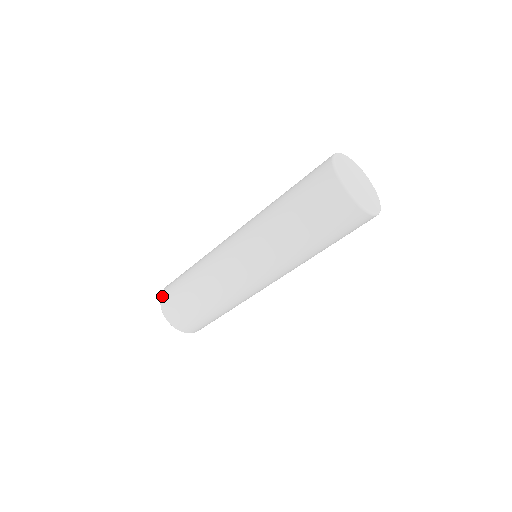
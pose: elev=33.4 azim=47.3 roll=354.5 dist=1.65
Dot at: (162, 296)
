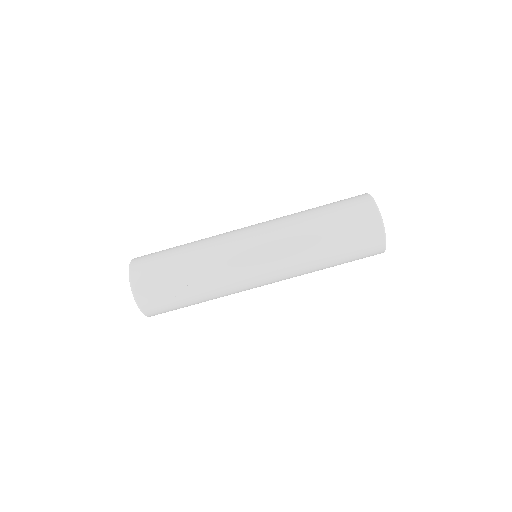
Dot at: (141, 301)
